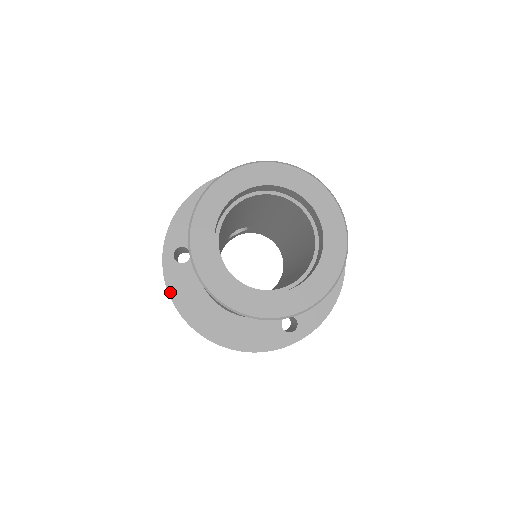
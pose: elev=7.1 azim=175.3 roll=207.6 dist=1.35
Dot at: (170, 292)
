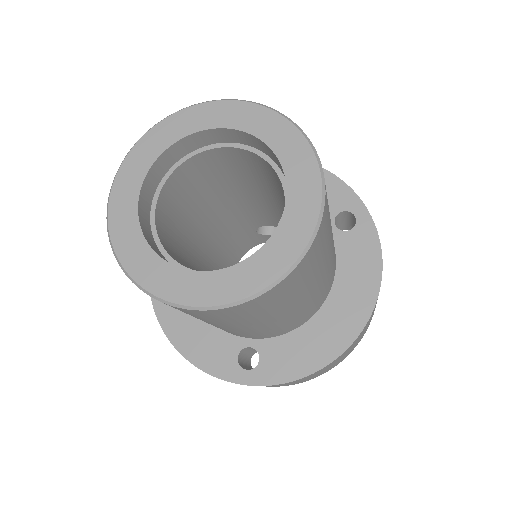
Dot at: occluded
